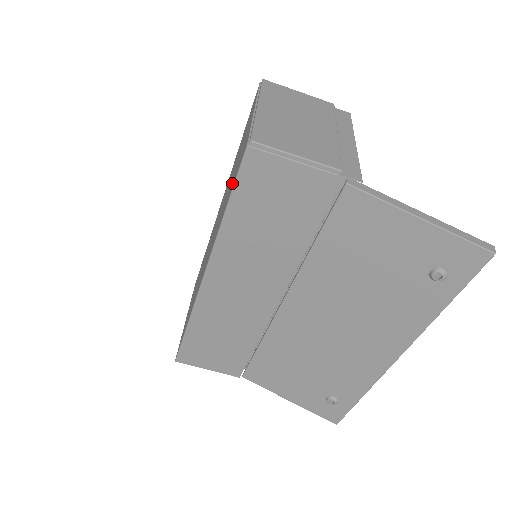
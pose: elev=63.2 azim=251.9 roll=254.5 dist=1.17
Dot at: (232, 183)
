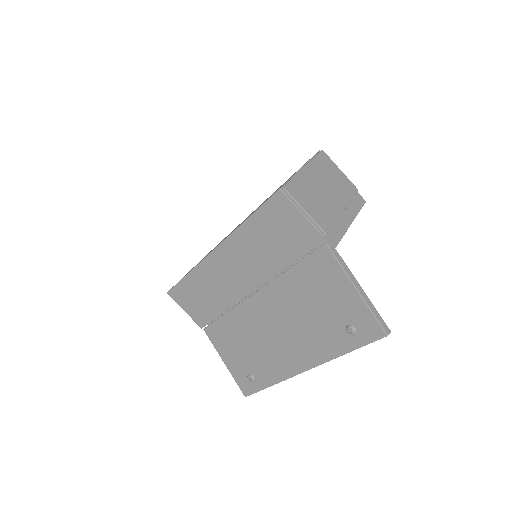
Dot at: occluded
